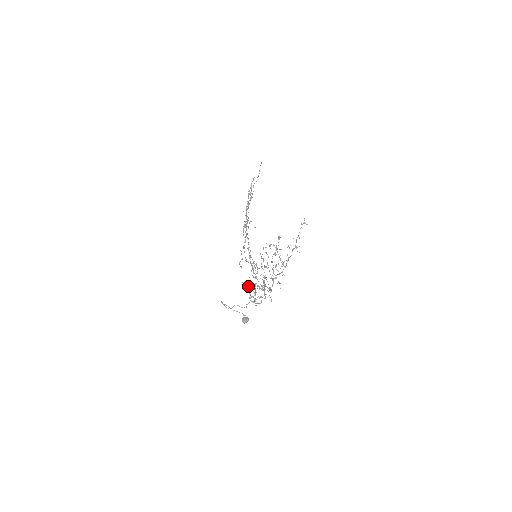
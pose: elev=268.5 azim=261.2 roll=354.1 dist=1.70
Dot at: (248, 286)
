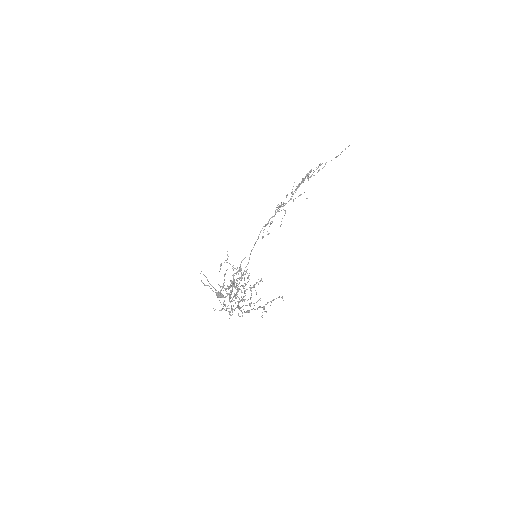
Dot at: (236, 273)
